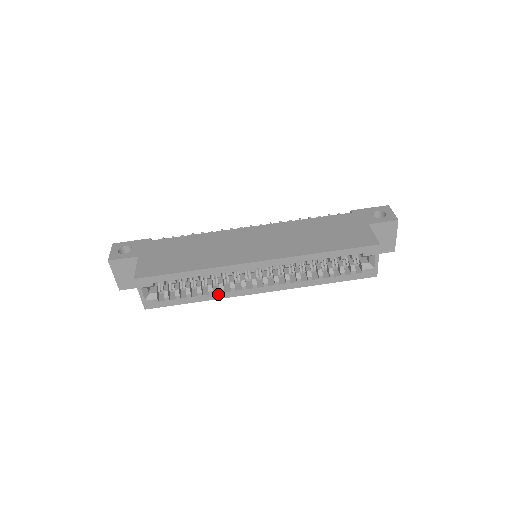
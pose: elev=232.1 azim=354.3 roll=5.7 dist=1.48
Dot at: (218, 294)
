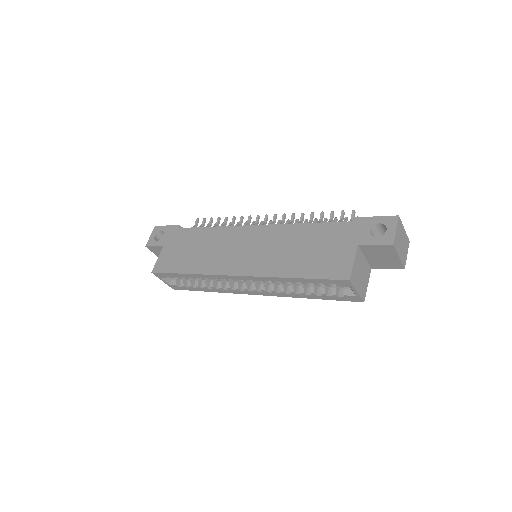
Dot at: (220, 290)
